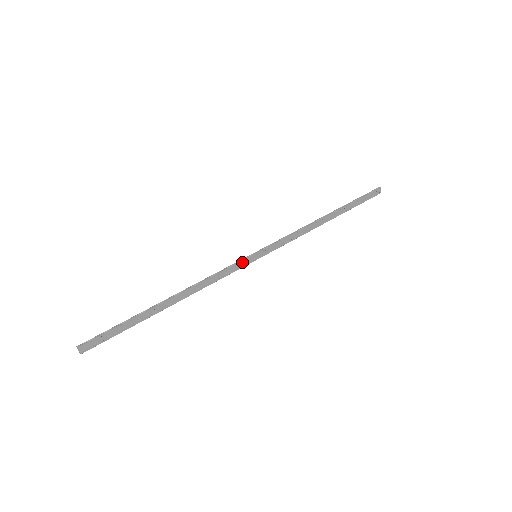
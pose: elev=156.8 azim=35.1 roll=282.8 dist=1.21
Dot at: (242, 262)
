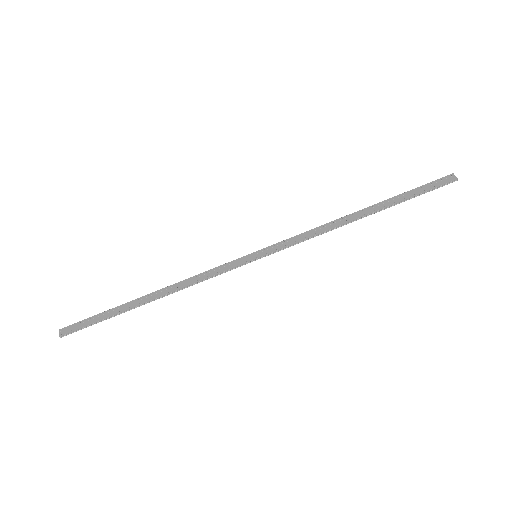
Dot at: (237, 261)
